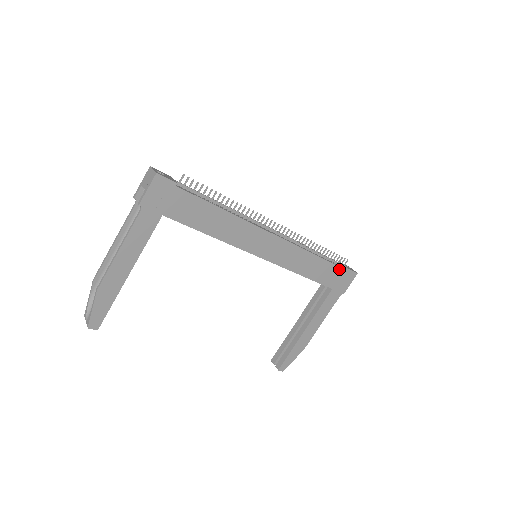
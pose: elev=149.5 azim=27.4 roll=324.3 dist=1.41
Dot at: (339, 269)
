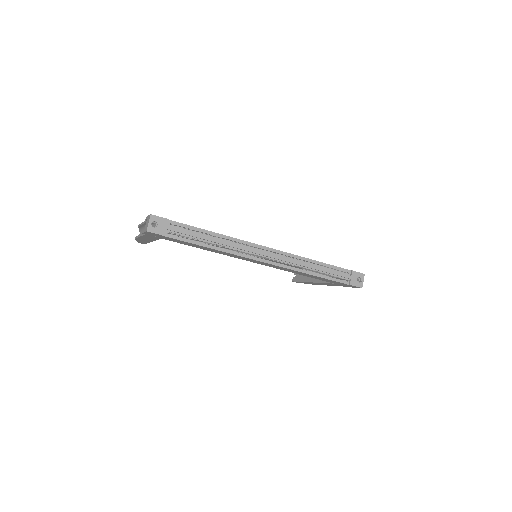
Dot at: (339, 282)
